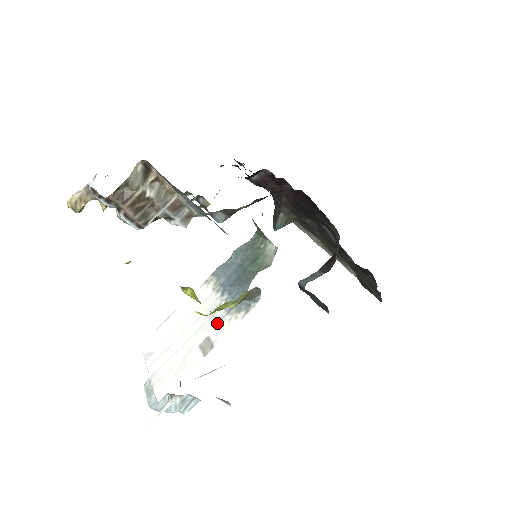
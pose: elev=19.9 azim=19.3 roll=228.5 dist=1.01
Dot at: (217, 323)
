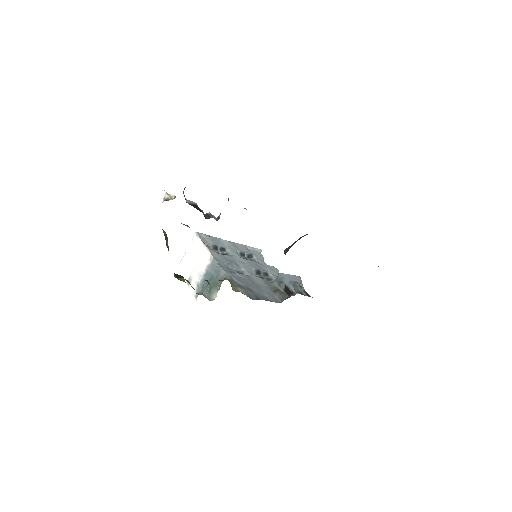
Dot at: (194, 281)
